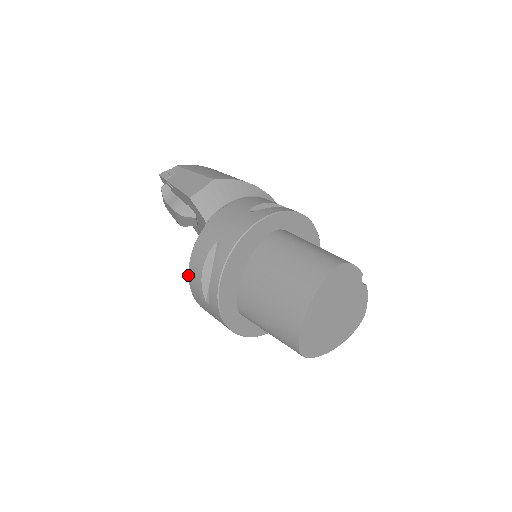
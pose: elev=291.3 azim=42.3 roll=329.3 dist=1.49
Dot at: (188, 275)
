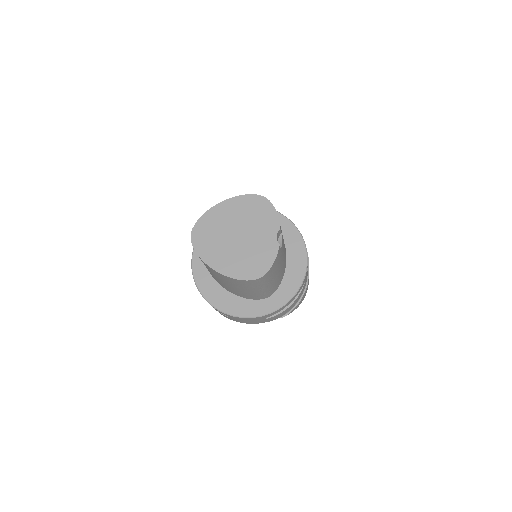
Dot at: occluded
